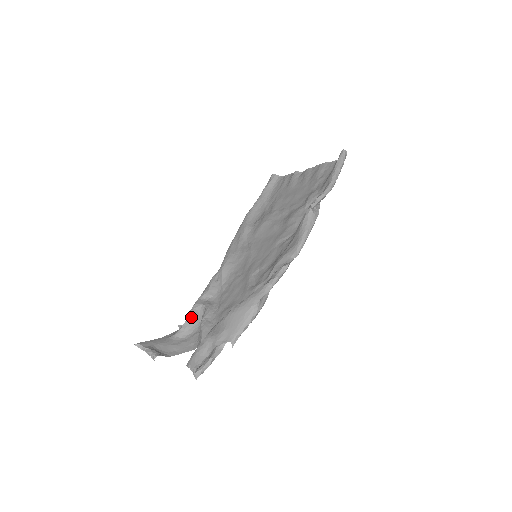
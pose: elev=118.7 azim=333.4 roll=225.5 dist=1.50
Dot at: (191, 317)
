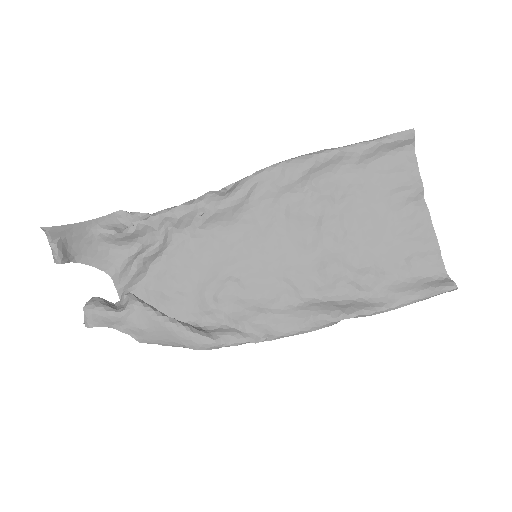
Dot at: (133, 233)
